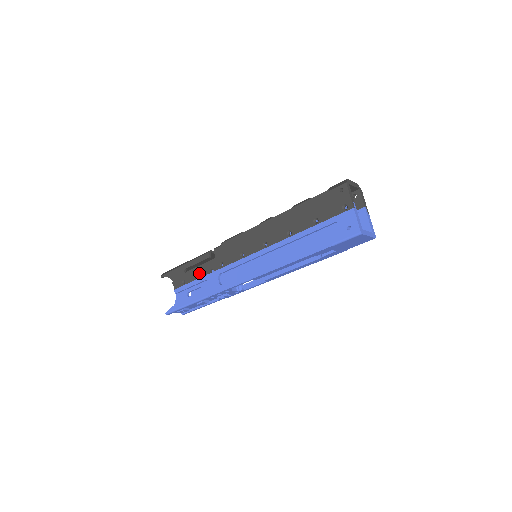
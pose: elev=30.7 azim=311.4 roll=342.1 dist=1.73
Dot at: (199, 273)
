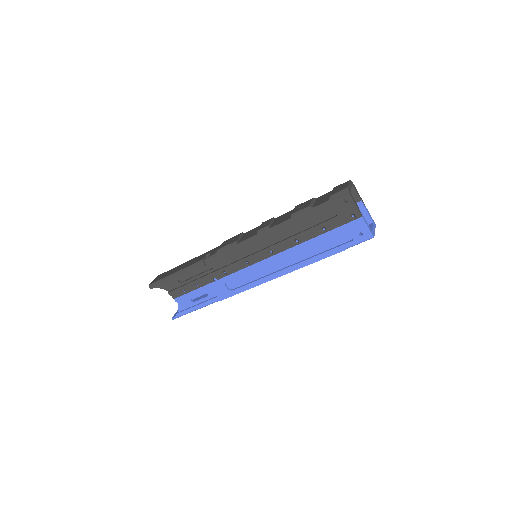
Dot at: (199, 283)
